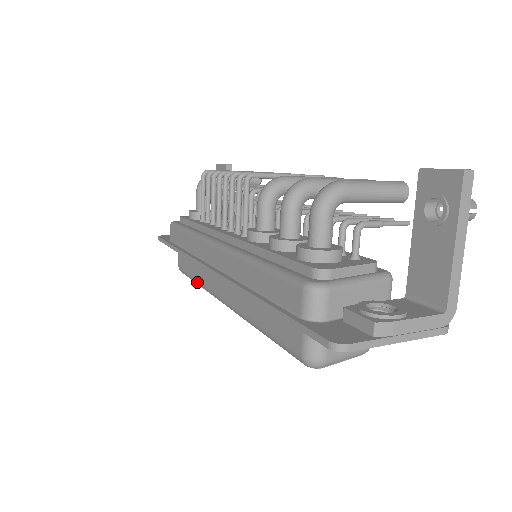
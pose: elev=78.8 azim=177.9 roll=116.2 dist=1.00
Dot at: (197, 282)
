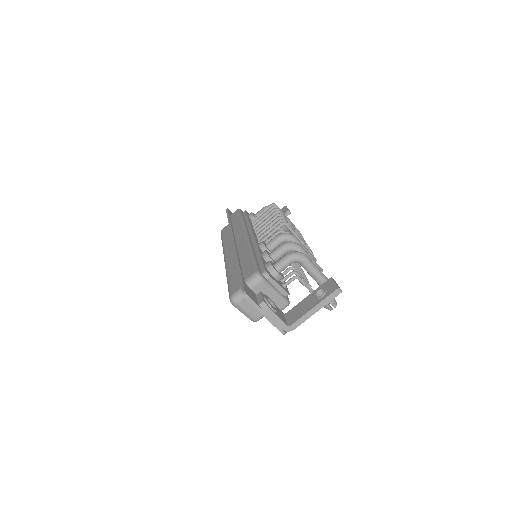
Dot at: (223, 243)
